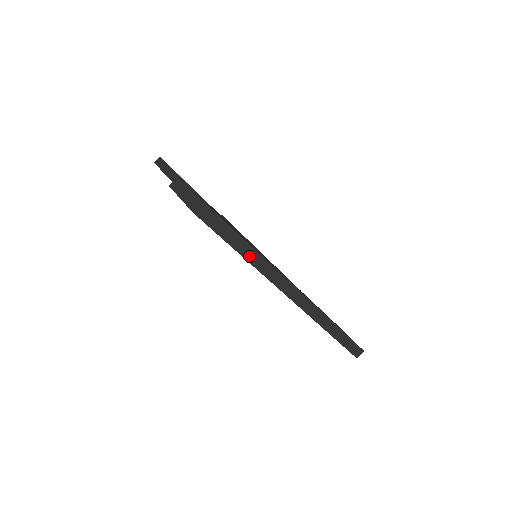
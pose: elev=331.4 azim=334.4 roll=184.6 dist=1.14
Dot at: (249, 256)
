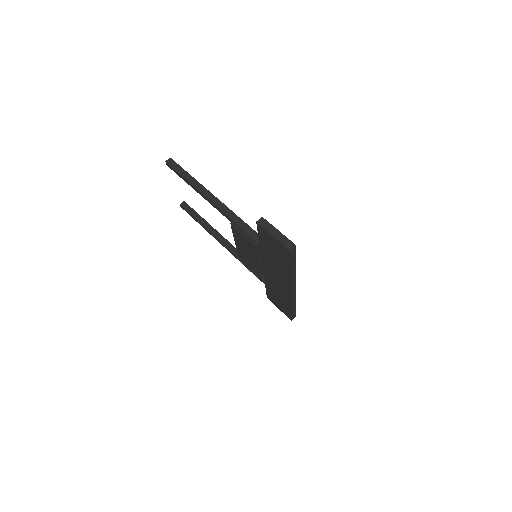
Dot at: (292, 270)
